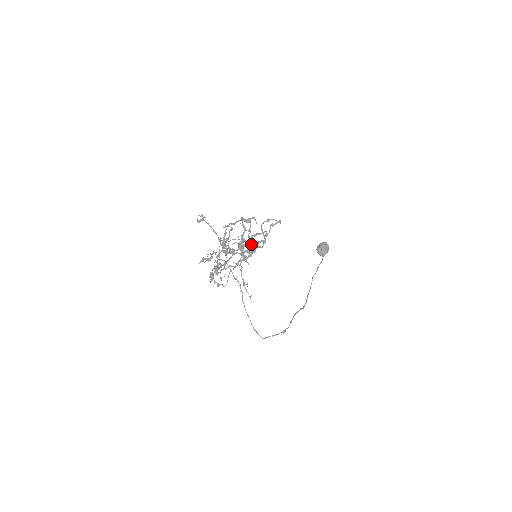
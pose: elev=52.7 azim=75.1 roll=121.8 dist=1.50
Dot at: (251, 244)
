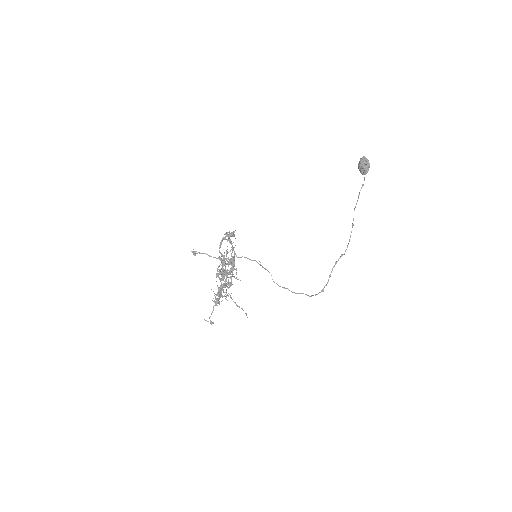
Dot at: (229, 272)
